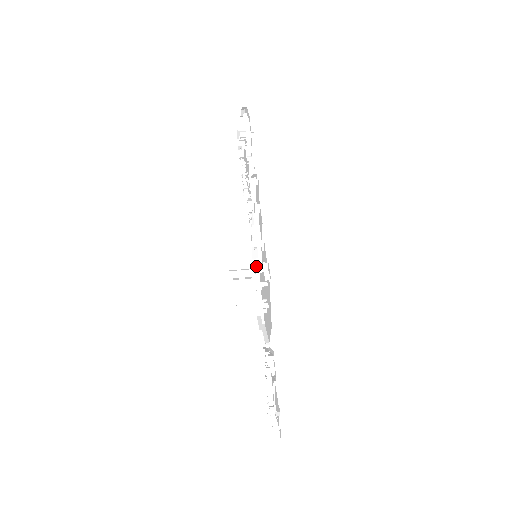
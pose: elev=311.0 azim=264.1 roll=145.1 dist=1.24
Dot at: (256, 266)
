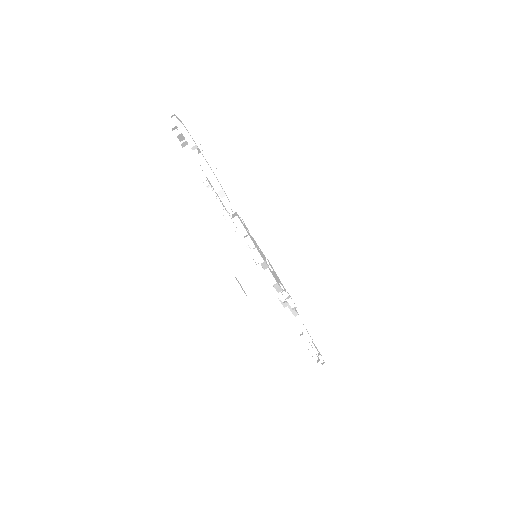
Dot at: occluded
